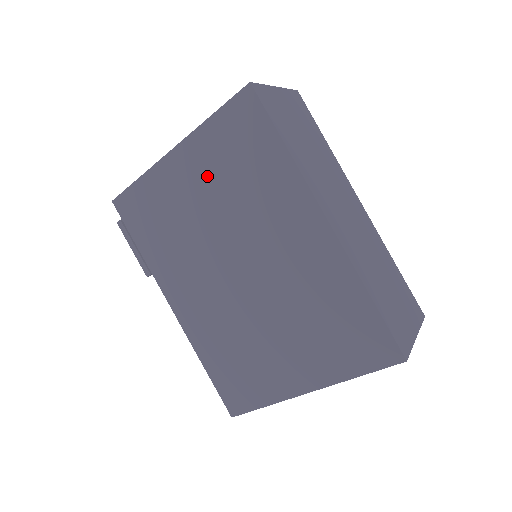
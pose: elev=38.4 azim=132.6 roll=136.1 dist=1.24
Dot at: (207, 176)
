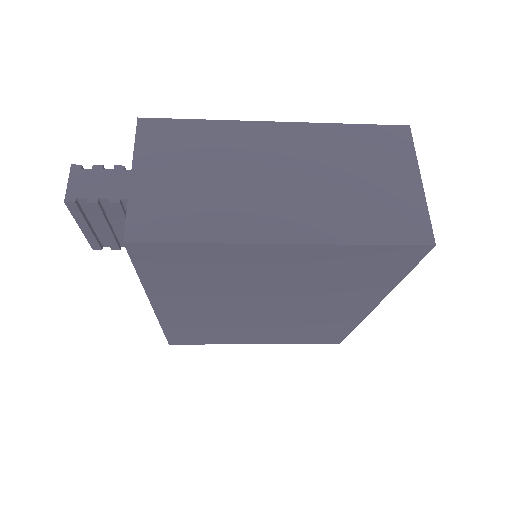
Dot at: (303, 270)
